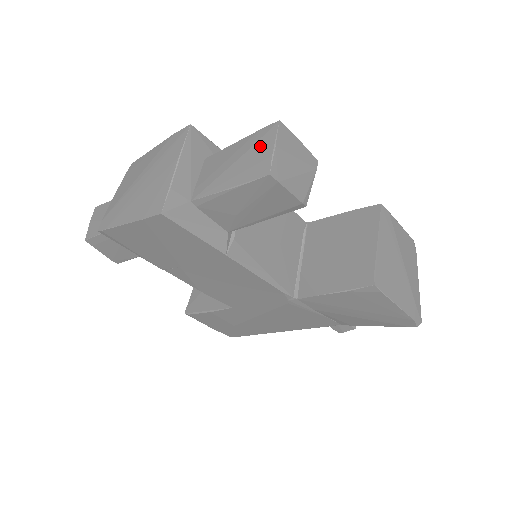
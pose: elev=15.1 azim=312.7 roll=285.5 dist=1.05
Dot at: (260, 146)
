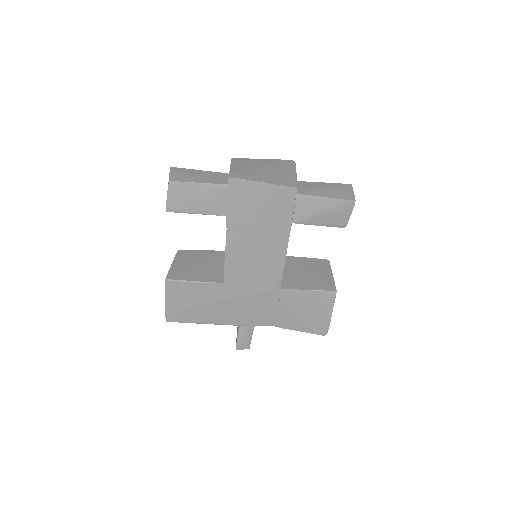
Dot at: (344, 189)
